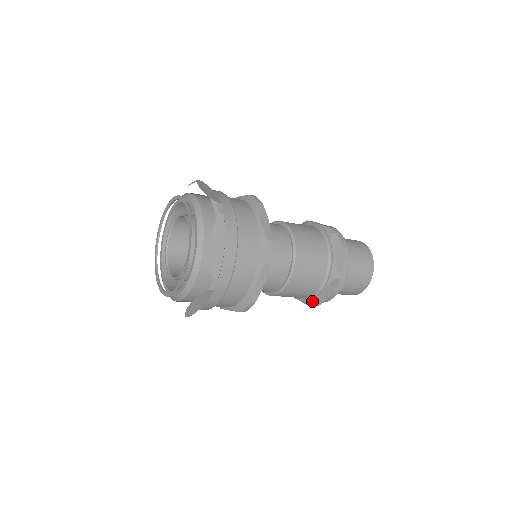
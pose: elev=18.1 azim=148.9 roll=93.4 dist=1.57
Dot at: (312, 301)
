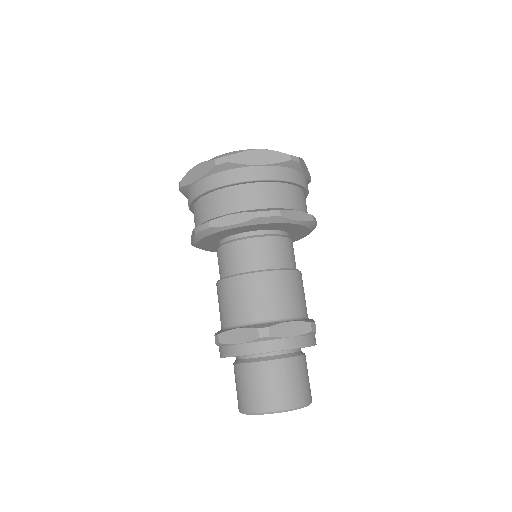
Dot at: (267, 324)
